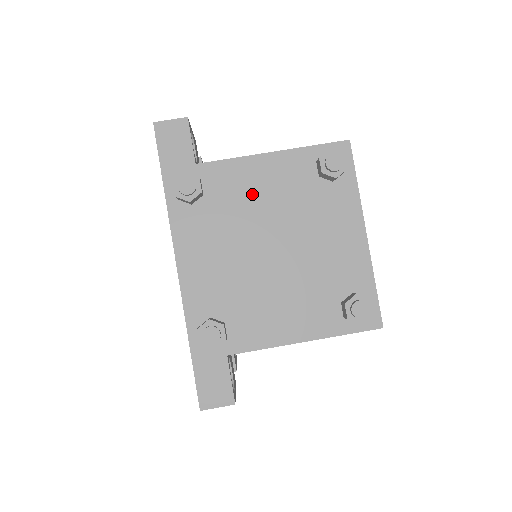
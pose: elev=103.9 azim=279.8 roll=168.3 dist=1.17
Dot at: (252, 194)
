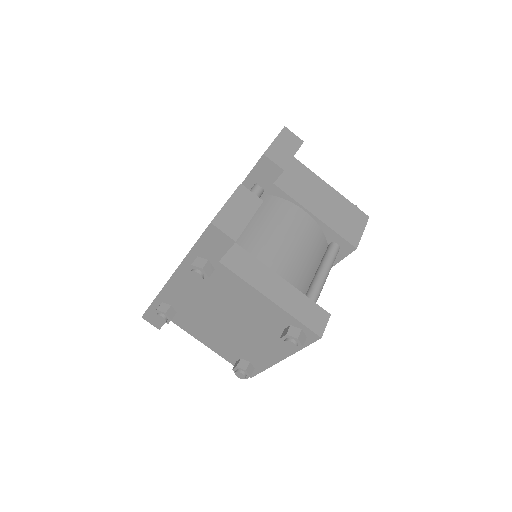
Dot at: (239, 299)
